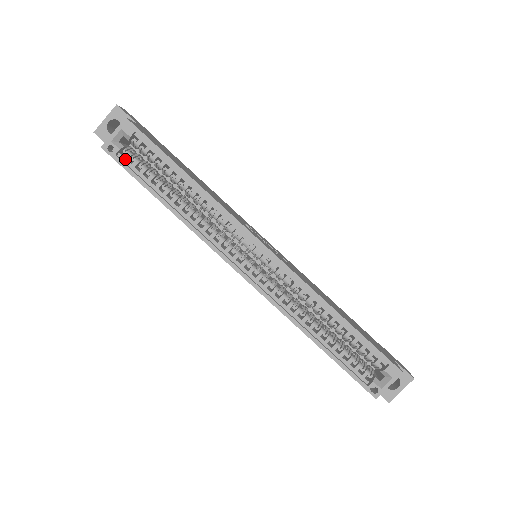
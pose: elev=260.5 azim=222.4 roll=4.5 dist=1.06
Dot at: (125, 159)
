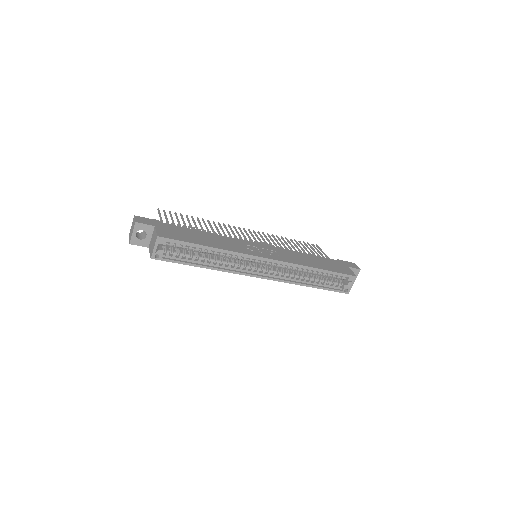
Dot at: (167, 256)
